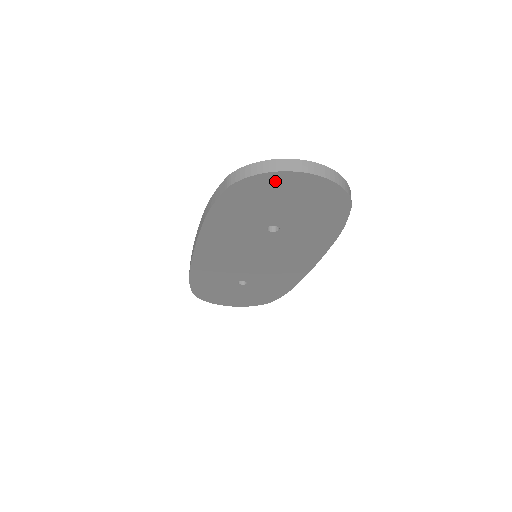
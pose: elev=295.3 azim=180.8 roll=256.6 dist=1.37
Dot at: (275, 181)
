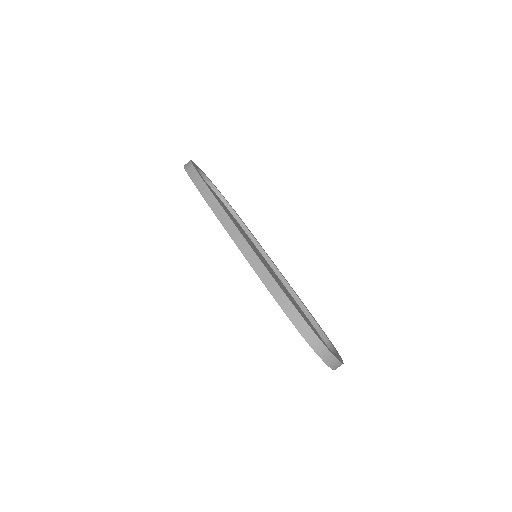
Dot at: occluded
